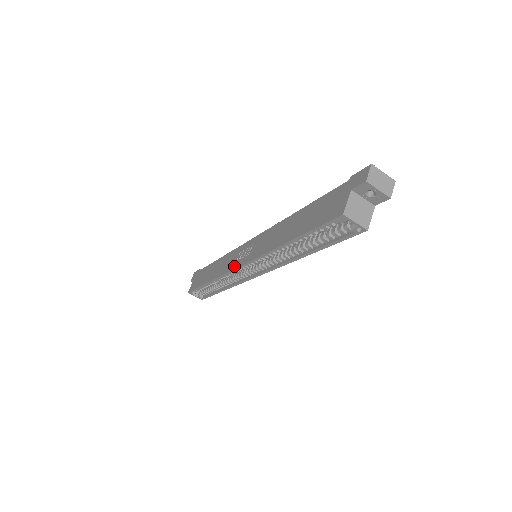
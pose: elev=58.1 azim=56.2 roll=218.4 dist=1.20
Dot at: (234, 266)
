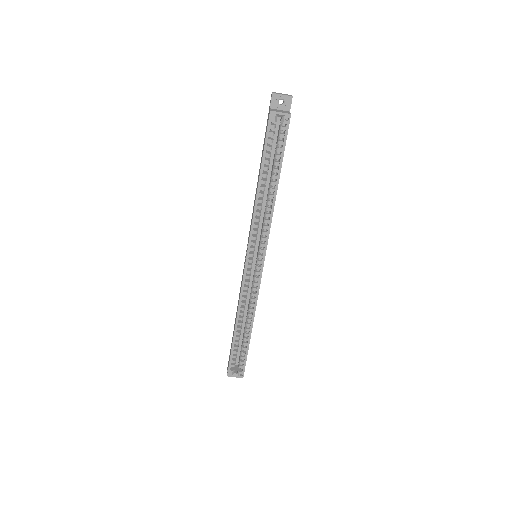
Dot at: (243, 272)
